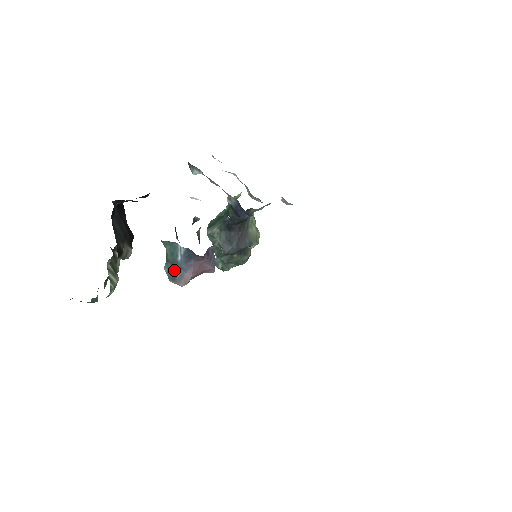
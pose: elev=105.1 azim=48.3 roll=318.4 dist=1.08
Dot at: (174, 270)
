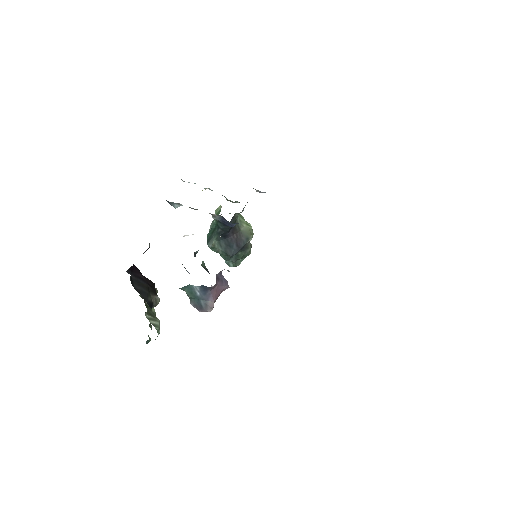
Dot at: (198, 303)
